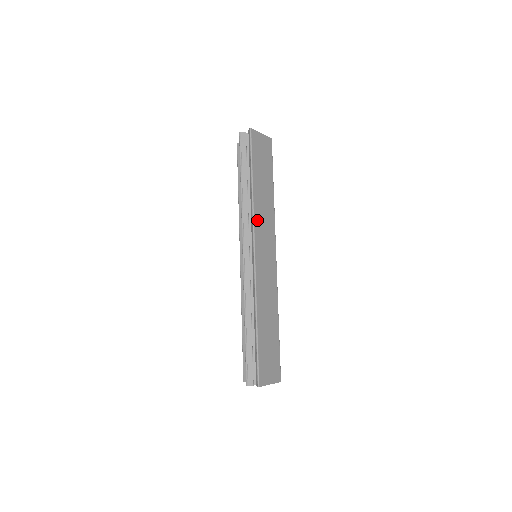
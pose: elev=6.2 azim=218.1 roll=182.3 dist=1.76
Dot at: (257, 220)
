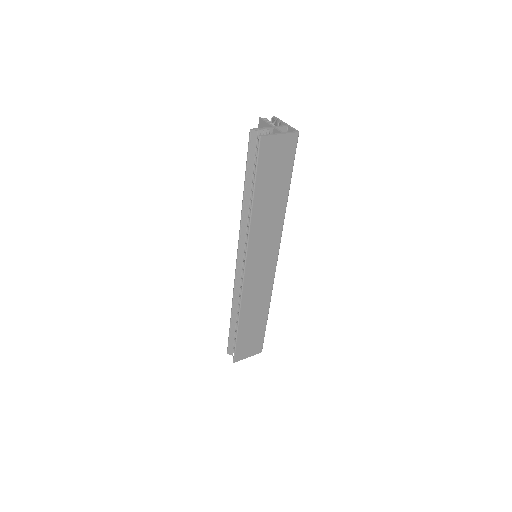
Dot at: (253, 239)
